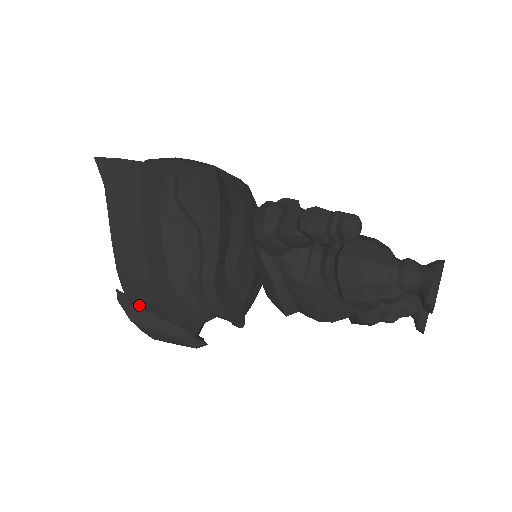
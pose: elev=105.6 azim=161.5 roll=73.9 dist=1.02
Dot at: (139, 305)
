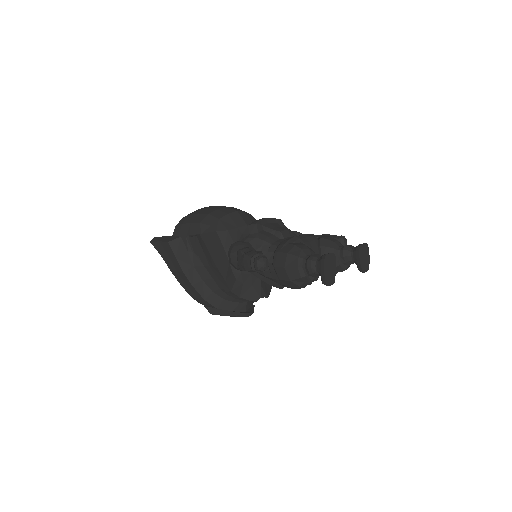
Dot at: (210, 307)
